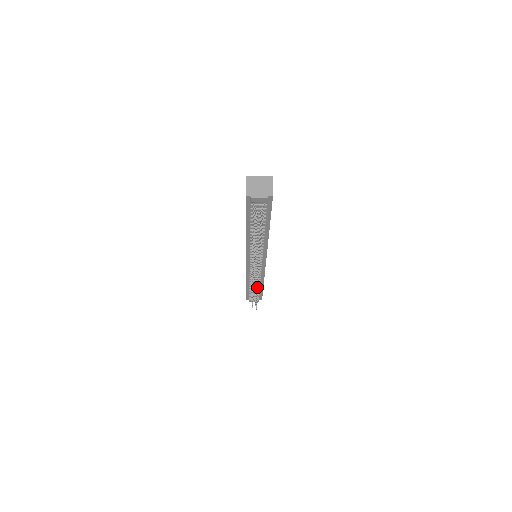
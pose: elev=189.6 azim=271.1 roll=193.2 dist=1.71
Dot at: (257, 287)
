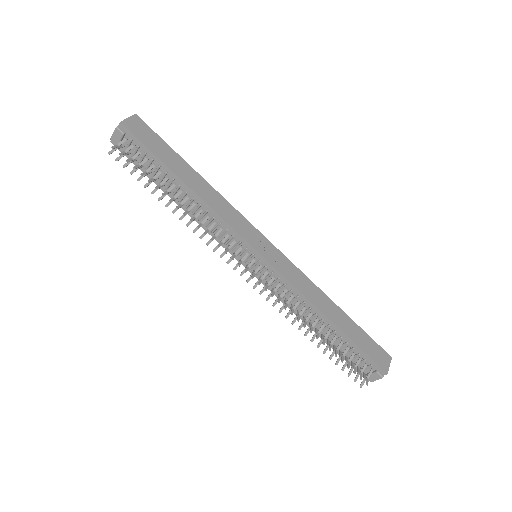
Dot at: (291, 311)
